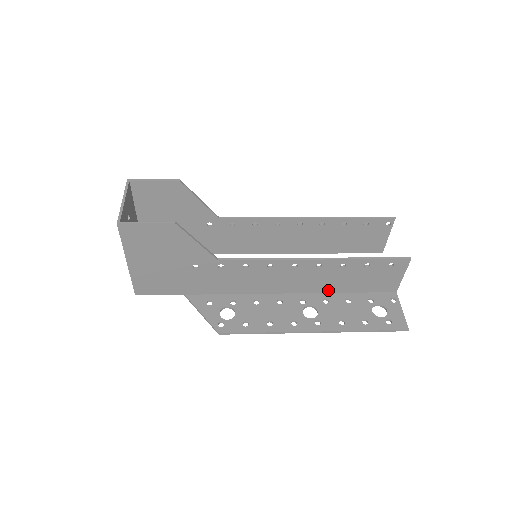
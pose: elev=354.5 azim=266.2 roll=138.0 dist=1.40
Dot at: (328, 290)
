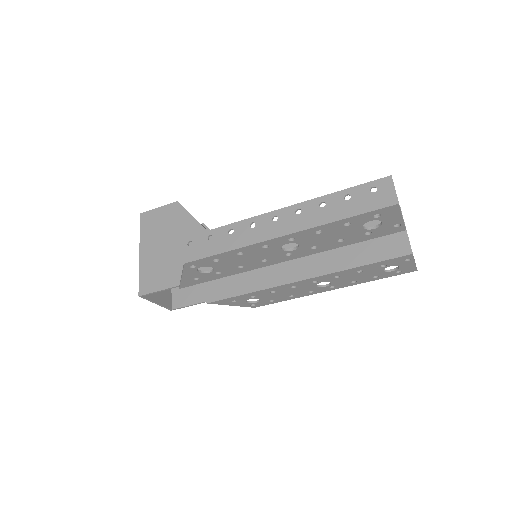
Dot at: occluded
